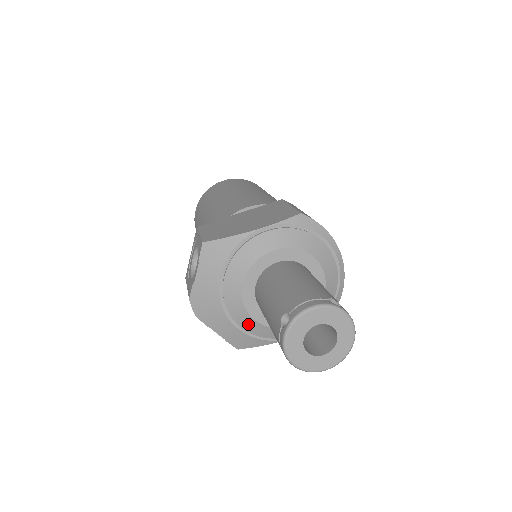
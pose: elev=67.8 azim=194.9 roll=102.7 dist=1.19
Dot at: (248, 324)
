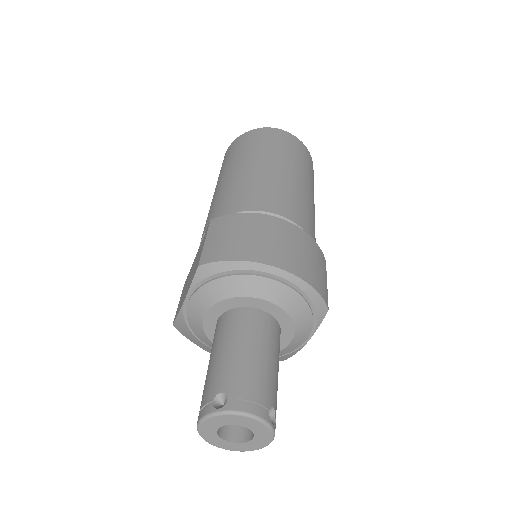
Dot at: occluded
